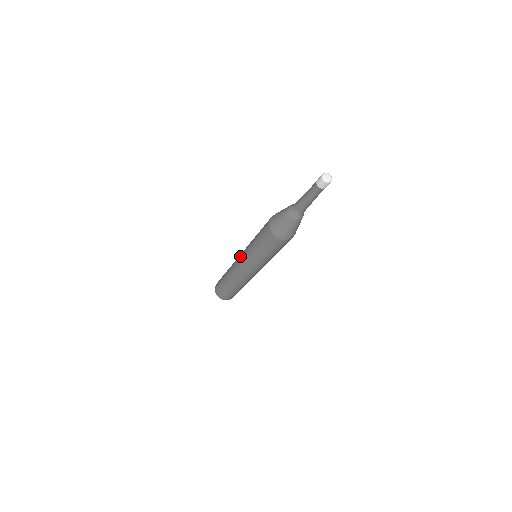
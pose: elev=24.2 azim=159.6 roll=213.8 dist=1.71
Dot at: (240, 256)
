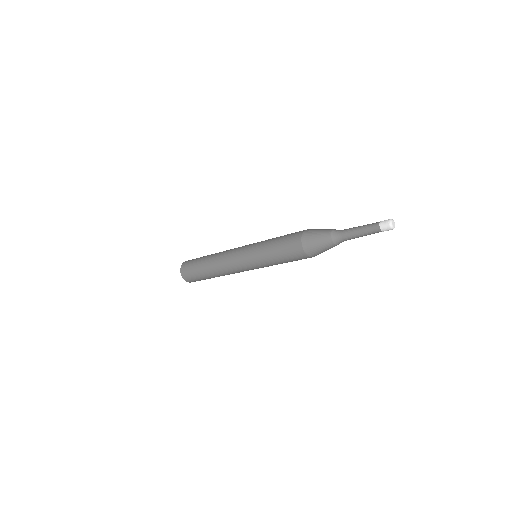
Dot at: (245, 245)
